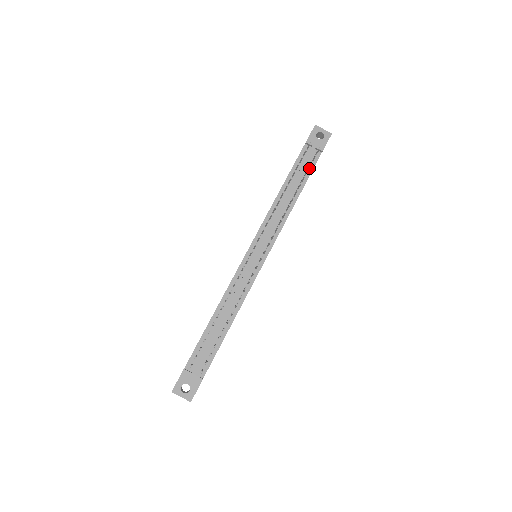
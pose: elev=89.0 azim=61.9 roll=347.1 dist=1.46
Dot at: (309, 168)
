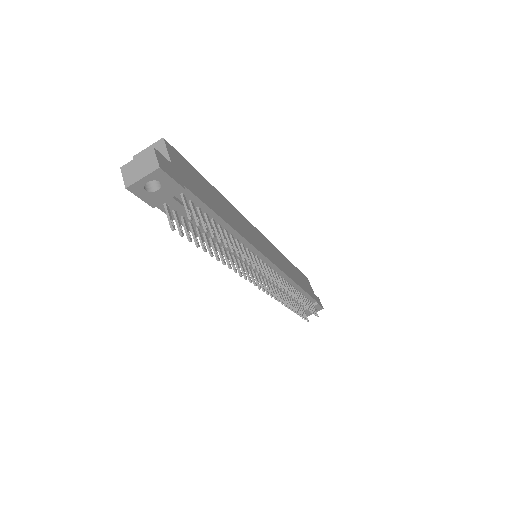
Dot at: (213, 237)
